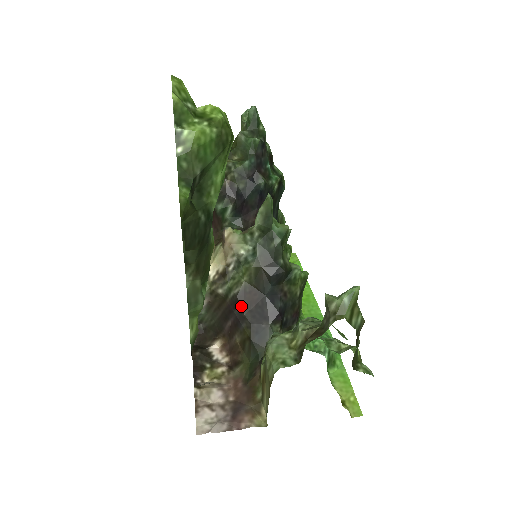
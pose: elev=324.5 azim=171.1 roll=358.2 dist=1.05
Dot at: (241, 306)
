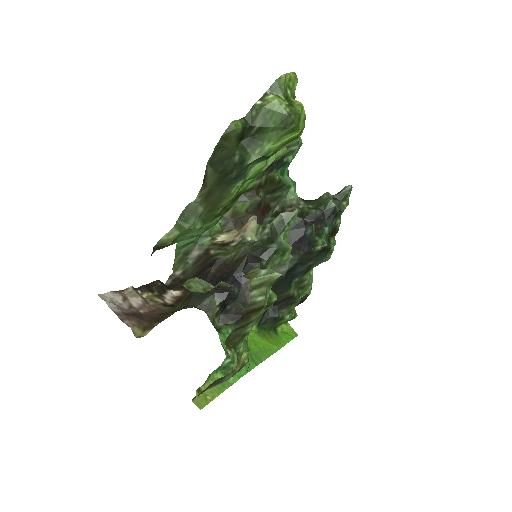
Dot at: (212, 268)
